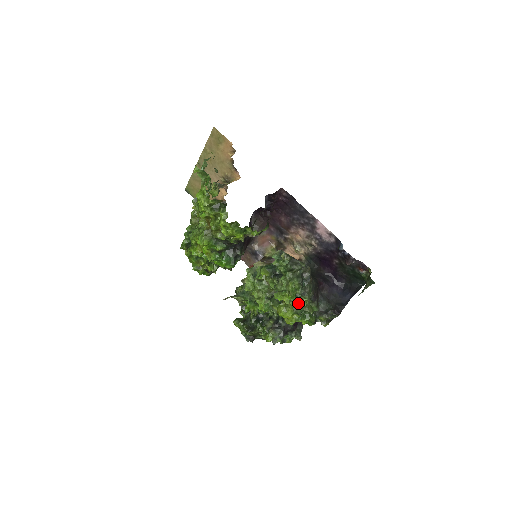
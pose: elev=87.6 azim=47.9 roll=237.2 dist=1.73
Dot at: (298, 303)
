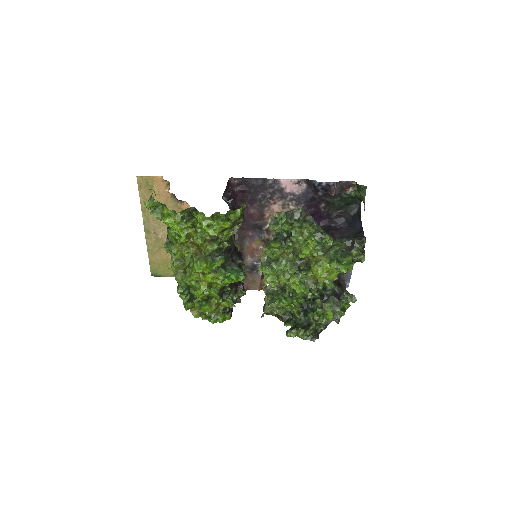
Dot at: (324, 250)
